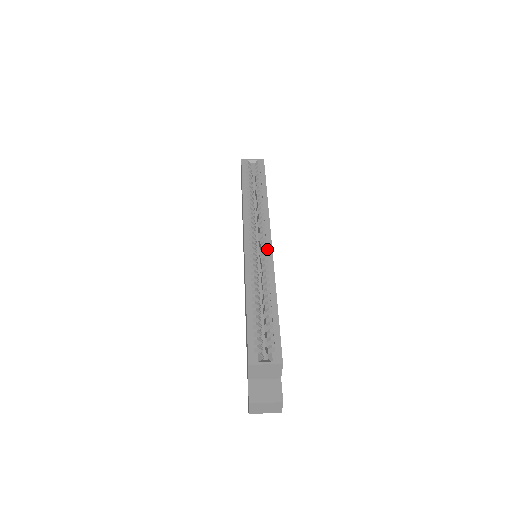
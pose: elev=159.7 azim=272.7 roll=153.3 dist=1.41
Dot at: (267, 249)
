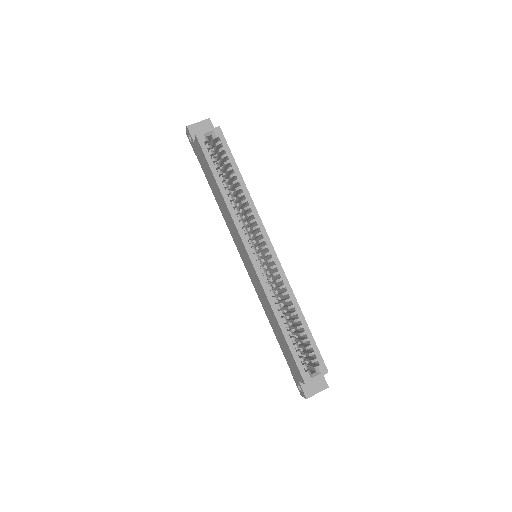
Dot at: (274, 261)
